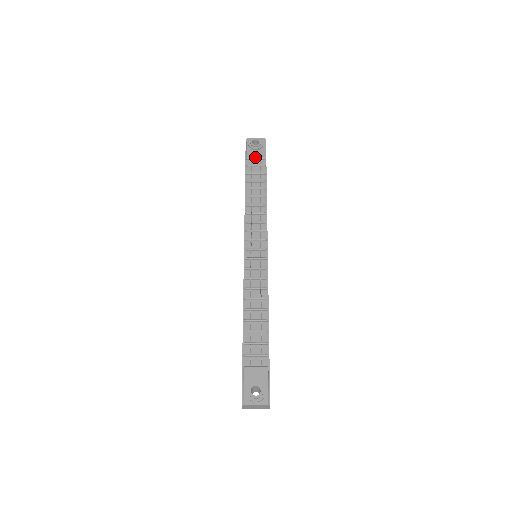
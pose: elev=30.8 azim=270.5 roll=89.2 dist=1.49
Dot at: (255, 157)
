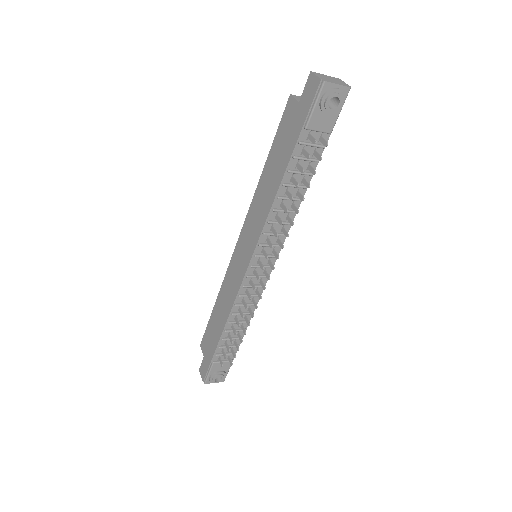
Dot at: (319, 129)
